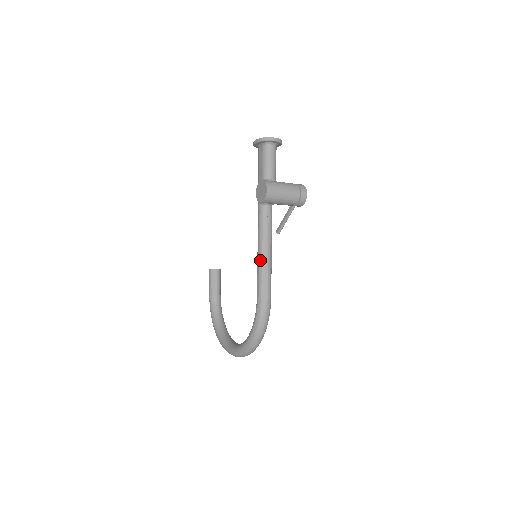
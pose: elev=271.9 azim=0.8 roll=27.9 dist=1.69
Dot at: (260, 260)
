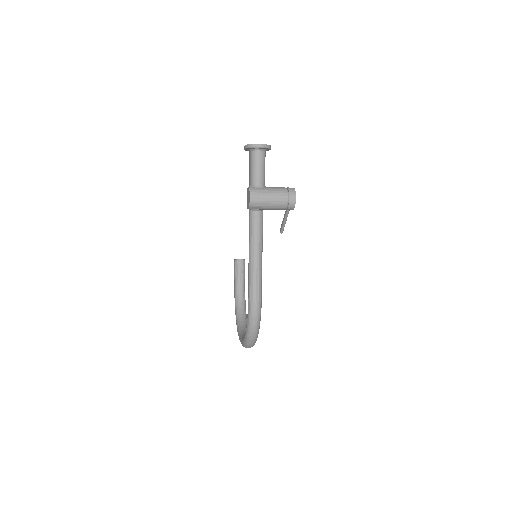
Dot at: (249, 264)
